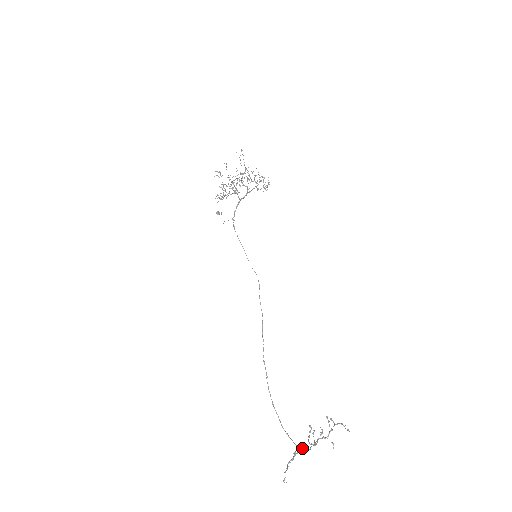
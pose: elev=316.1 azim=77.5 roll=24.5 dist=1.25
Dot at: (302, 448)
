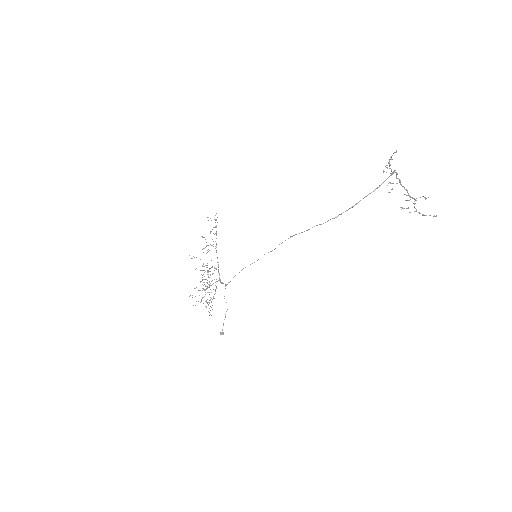
Dot at: (392, 174)
